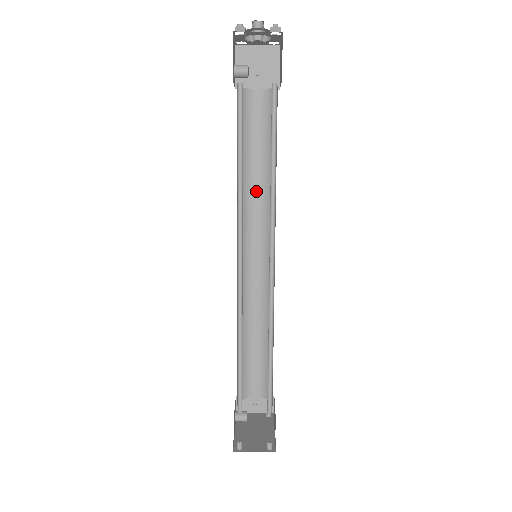
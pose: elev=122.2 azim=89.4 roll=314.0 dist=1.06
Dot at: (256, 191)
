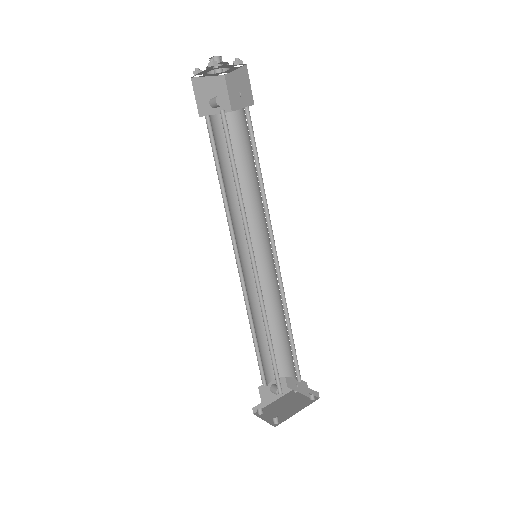
Dot at: (258, 198)
